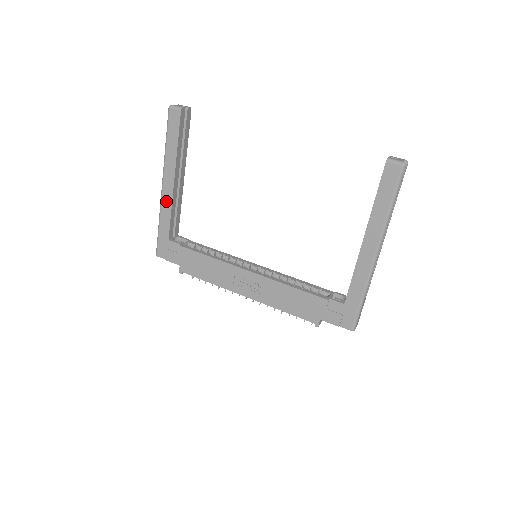
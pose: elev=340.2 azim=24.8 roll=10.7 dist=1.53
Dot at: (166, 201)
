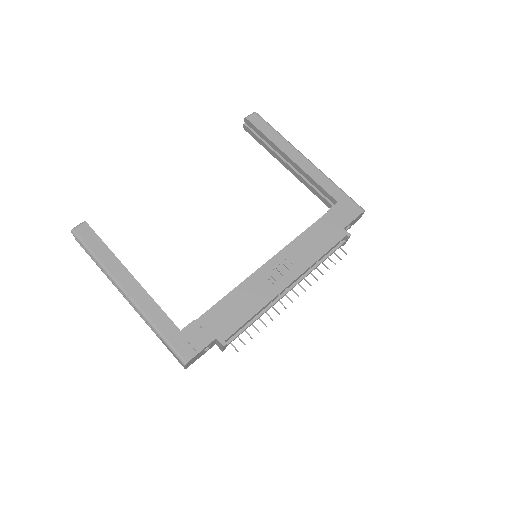
Dot at: (142, 300)
